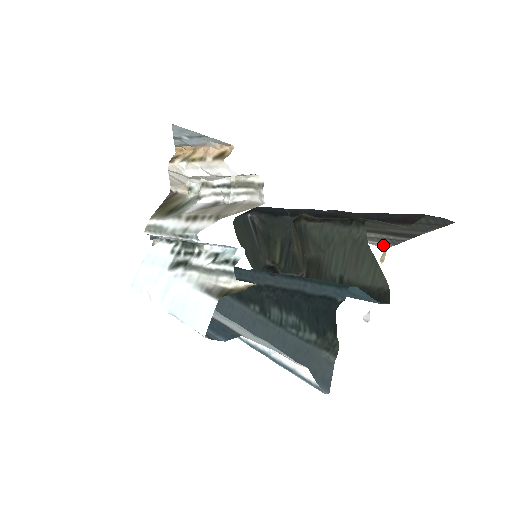
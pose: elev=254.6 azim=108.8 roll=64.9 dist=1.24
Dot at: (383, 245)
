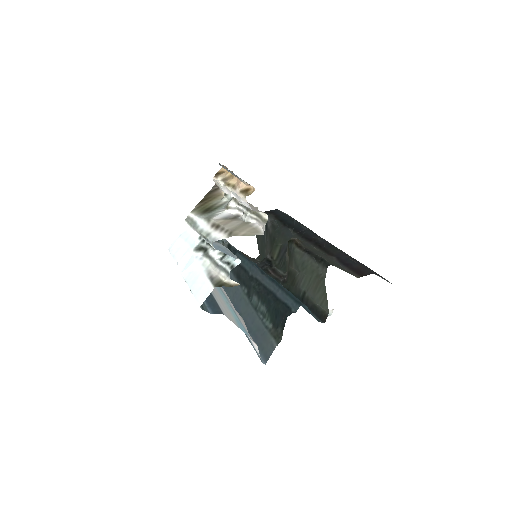
Dot at: occluded
